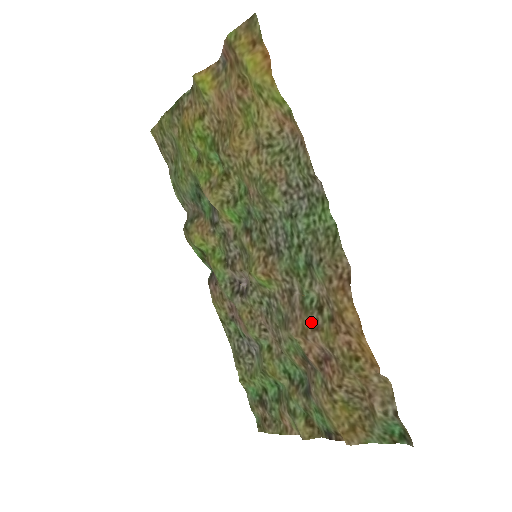
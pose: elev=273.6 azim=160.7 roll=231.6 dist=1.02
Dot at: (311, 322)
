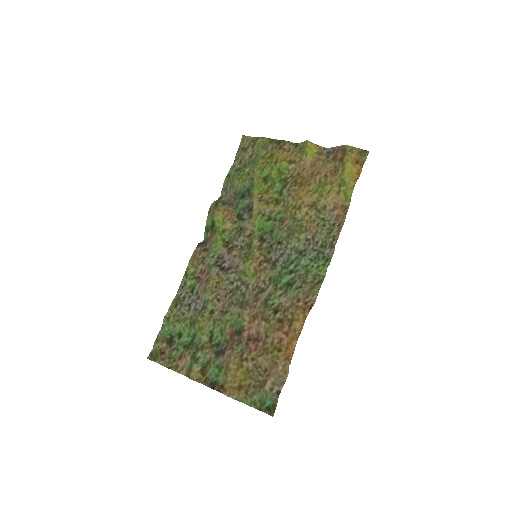
Dot at: (265, 314)
